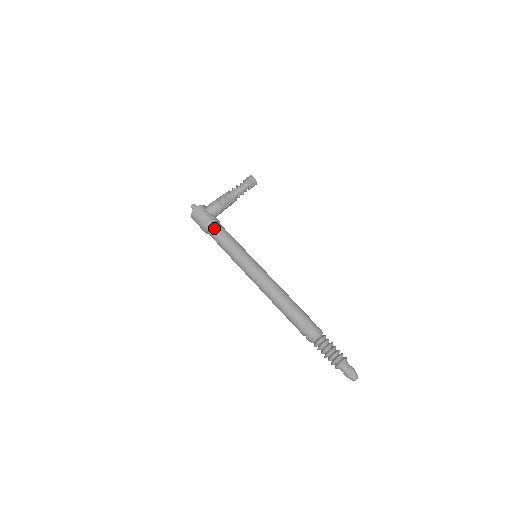
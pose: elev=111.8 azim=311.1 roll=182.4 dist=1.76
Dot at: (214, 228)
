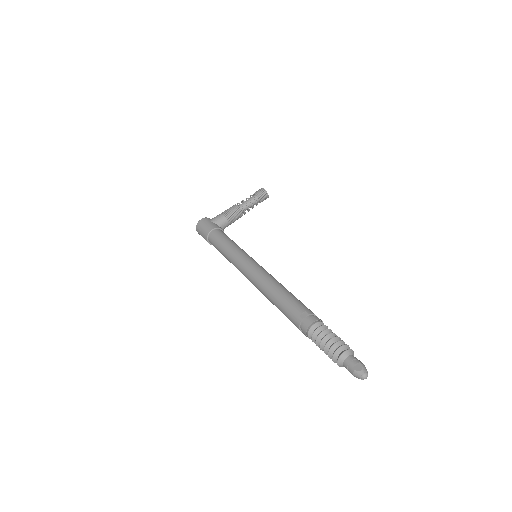
Dot at: (214, 234)
